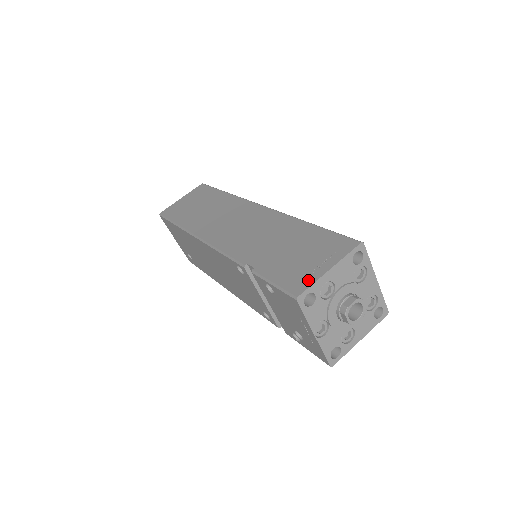
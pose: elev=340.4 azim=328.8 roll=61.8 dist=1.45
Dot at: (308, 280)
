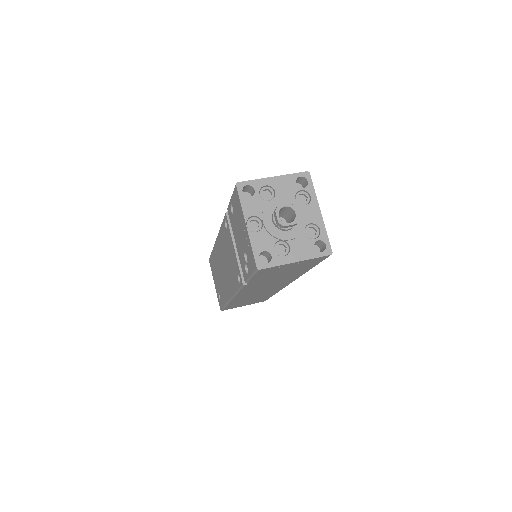
Dot at: occluded
